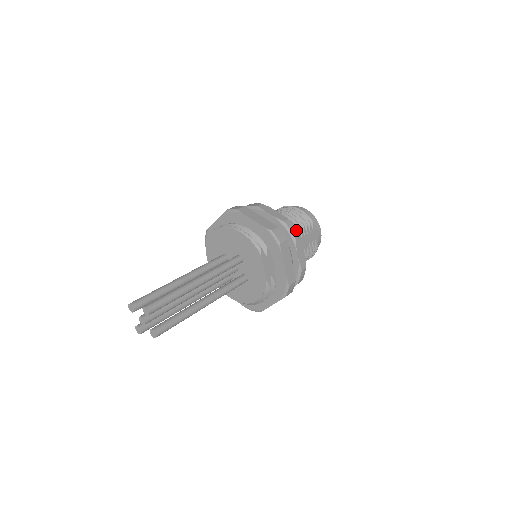
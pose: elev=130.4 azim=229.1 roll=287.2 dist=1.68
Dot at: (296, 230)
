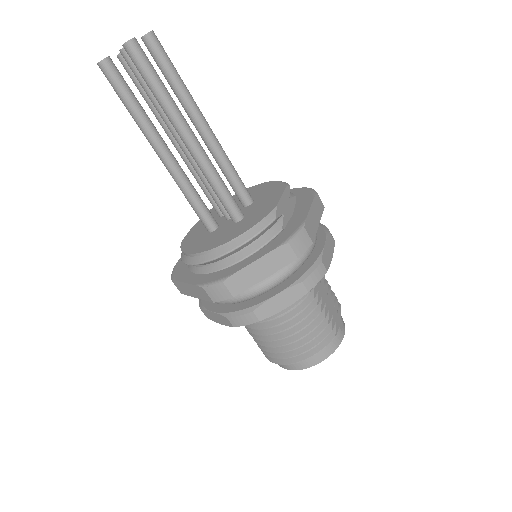
Dot at: occluded
